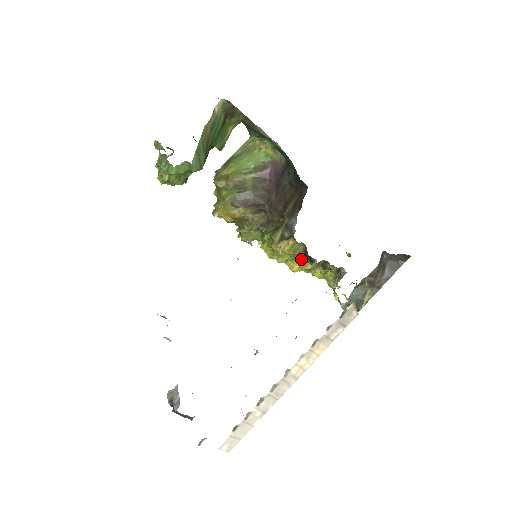
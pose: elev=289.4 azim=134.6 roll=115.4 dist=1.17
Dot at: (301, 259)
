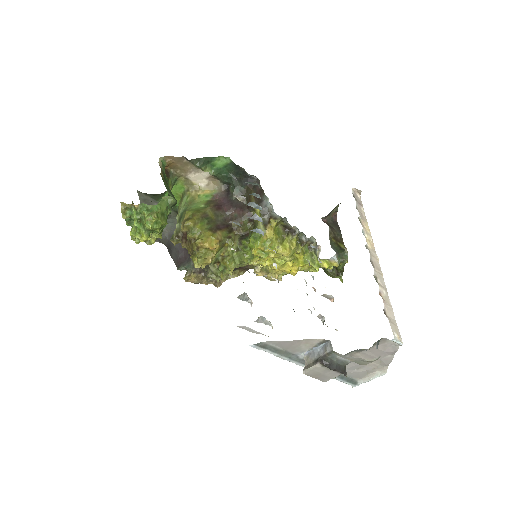
Dot at: (286, 239)
